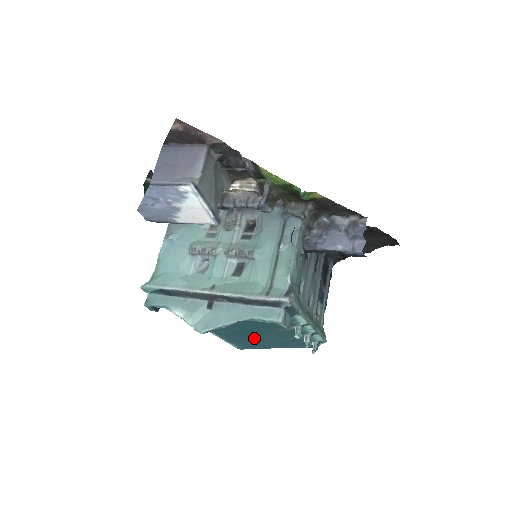
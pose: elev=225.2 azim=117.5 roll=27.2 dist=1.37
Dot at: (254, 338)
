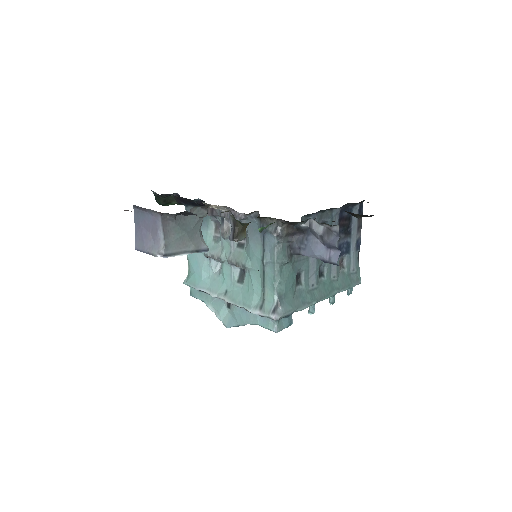
Dot at: occluded
